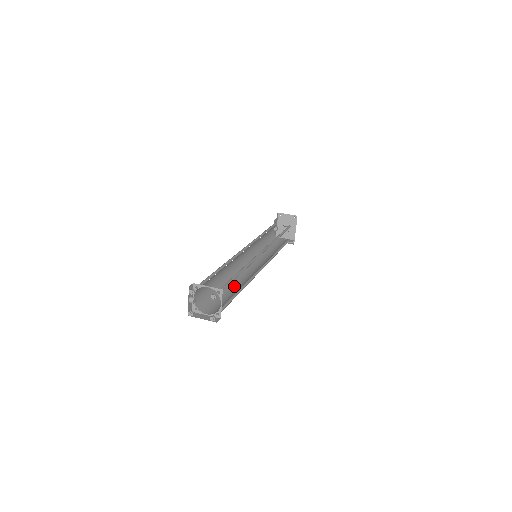
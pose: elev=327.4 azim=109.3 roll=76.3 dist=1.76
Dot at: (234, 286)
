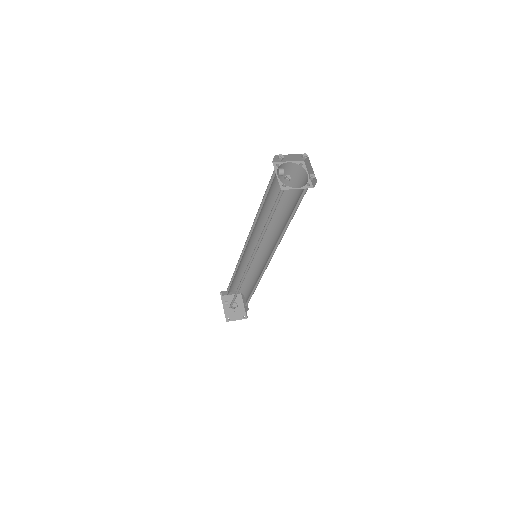
Dot at: occluded
